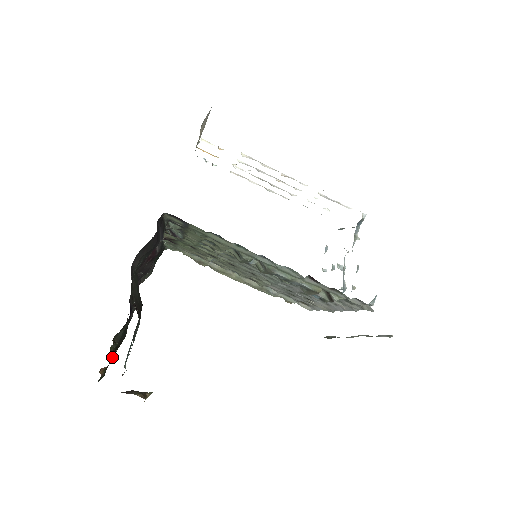
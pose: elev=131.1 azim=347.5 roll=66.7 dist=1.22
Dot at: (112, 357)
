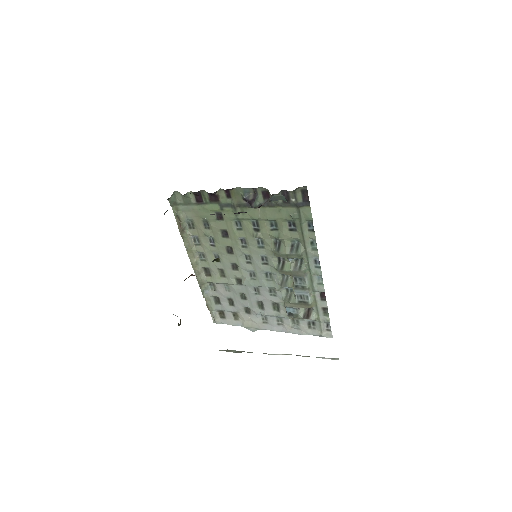
Dot at: occluded
